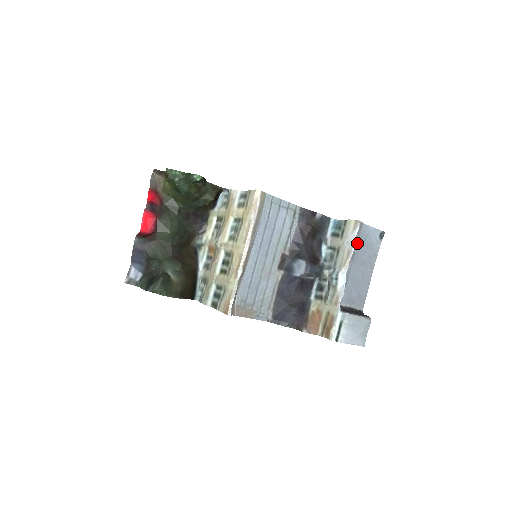
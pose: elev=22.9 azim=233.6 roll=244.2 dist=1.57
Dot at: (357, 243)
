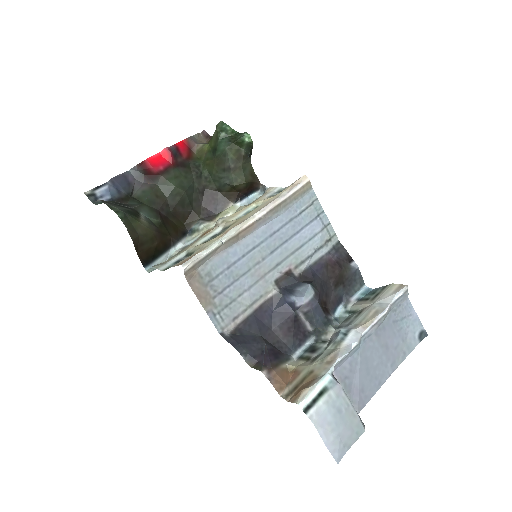
Dot at: (391, 314)
